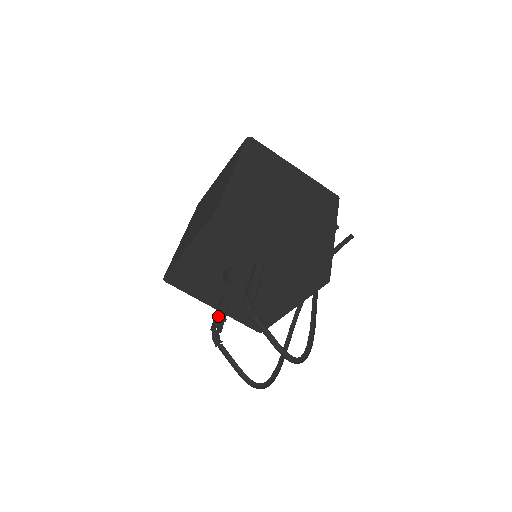
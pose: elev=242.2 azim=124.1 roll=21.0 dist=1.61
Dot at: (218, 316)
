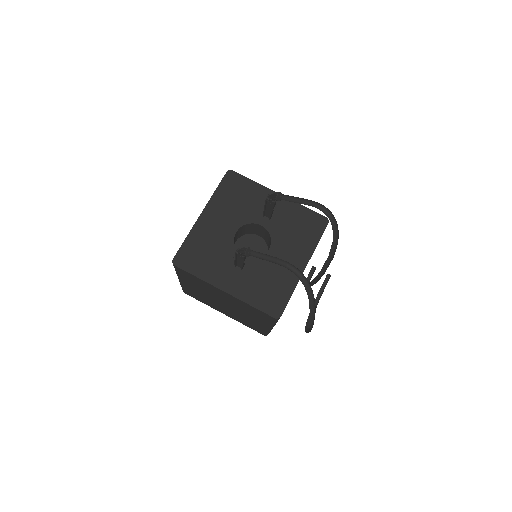
Dot at: (238, 256)
